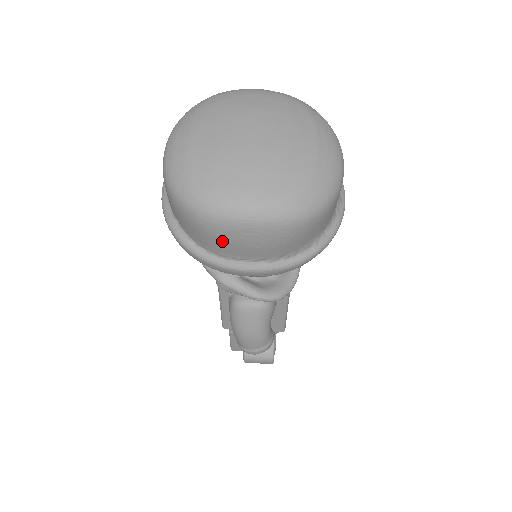
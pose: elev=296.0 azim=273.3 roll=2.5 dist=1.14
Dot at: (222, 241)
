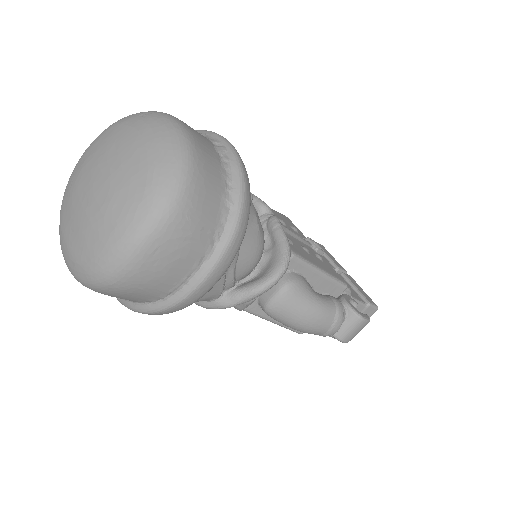
Dot at: (151, 282)
